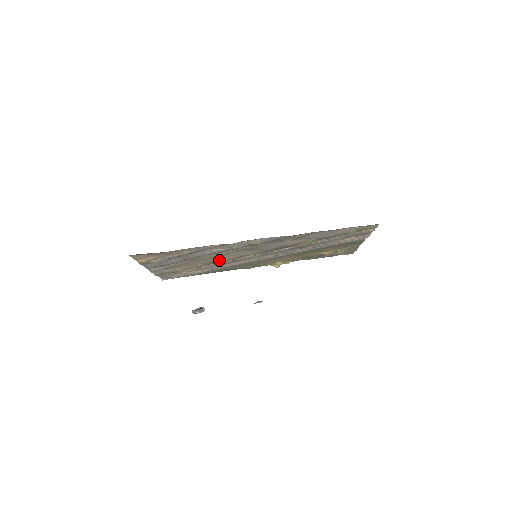
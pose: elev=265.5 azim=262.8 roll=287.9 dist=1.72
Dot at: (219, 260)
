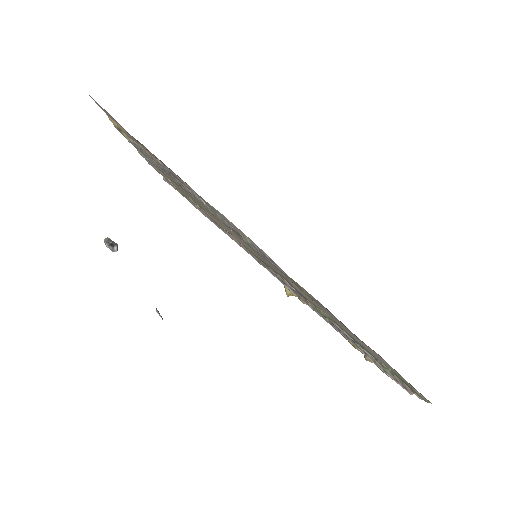
Dot at: occluded
